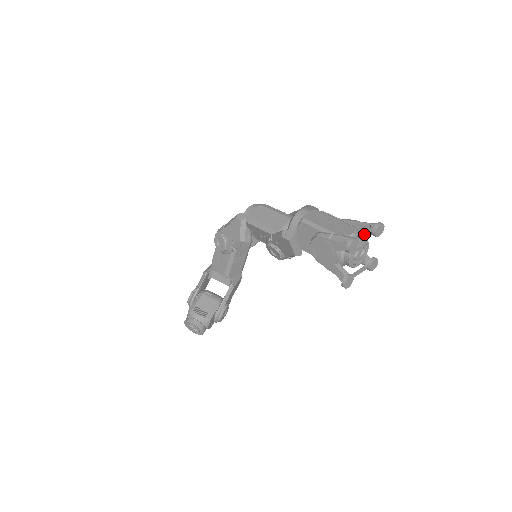
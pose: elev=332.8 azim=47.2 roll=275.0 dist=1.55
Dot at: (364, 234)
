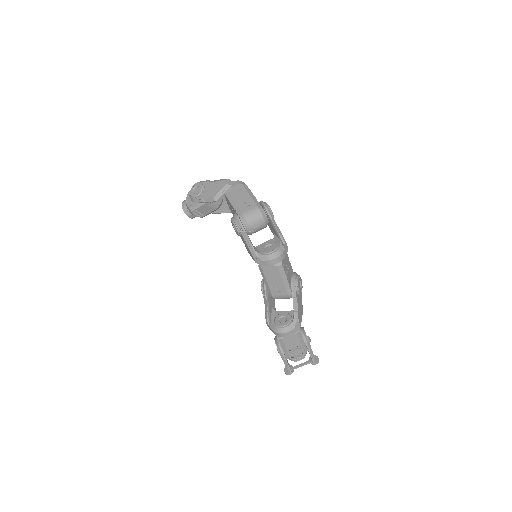
Dot at: occluded
